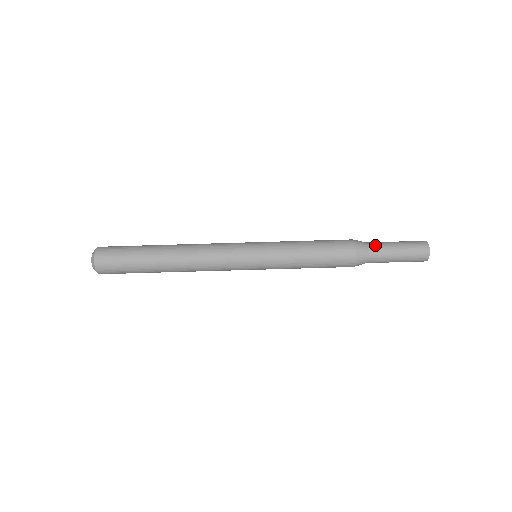
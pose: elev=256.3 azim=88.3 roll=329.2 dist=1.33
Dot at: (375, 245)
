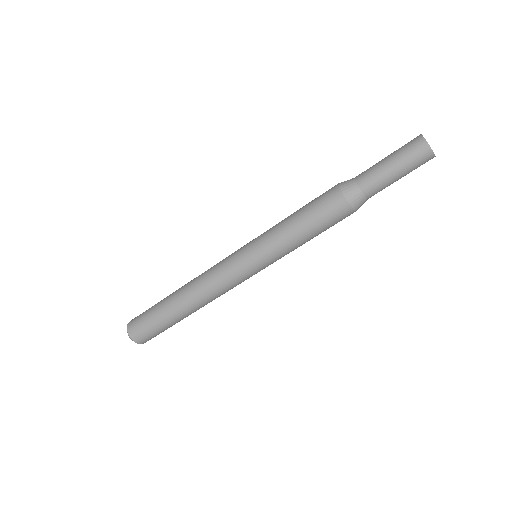
Dot at: (362, 175)
